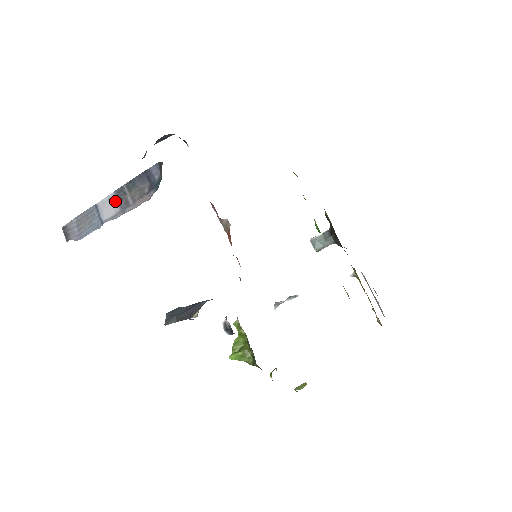
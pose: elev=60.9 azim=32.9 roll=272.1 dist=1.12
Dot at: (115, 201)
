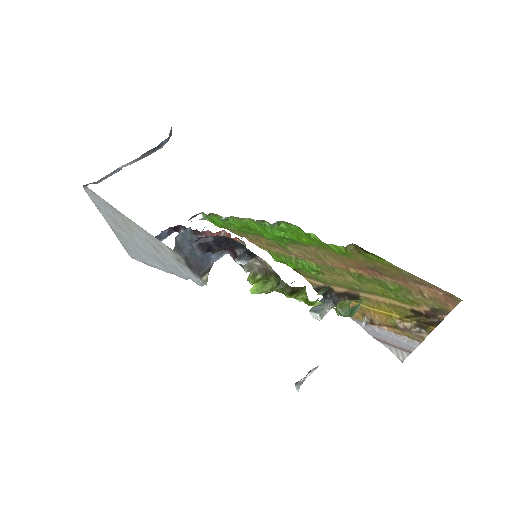
Dot at: (133, 161)
